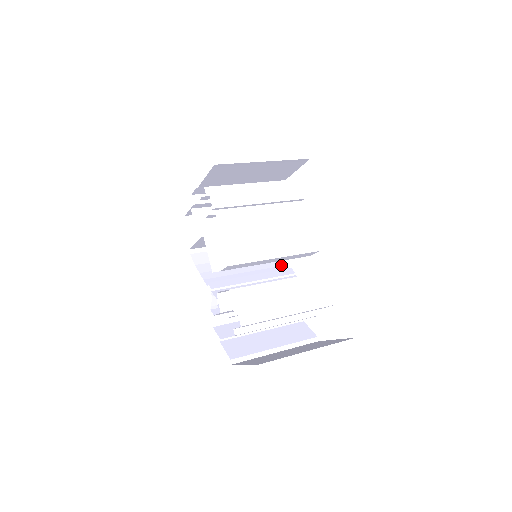
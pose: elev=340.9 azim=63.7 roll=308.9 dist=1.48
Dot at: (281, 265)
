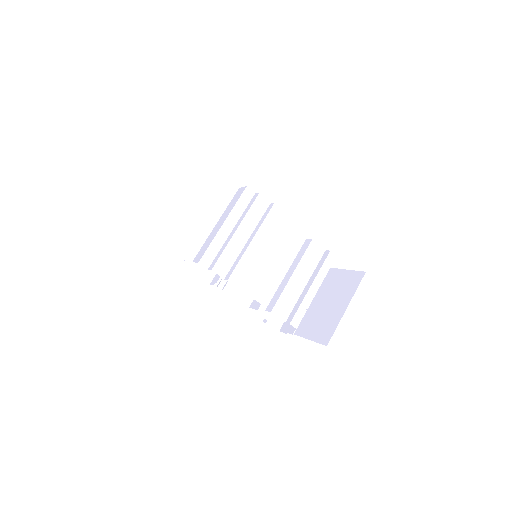
Dot at: occluded
